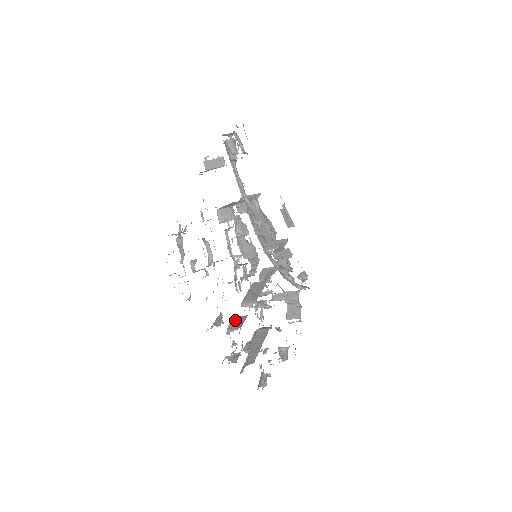
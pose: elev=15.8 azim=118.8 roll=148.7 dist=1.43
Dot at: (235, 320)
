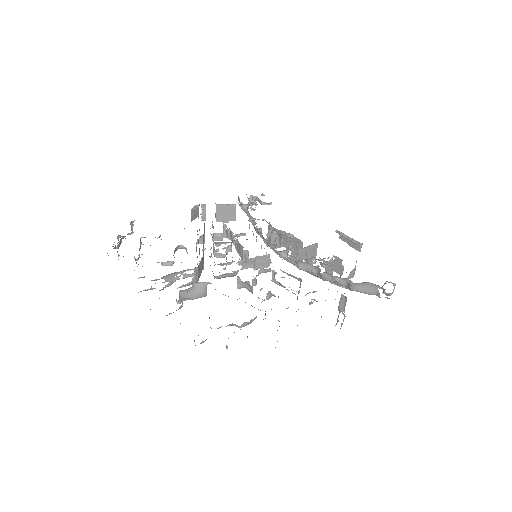
Dot at: occluded
